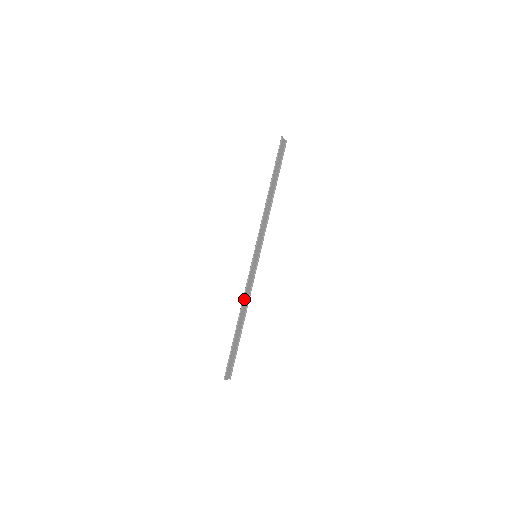
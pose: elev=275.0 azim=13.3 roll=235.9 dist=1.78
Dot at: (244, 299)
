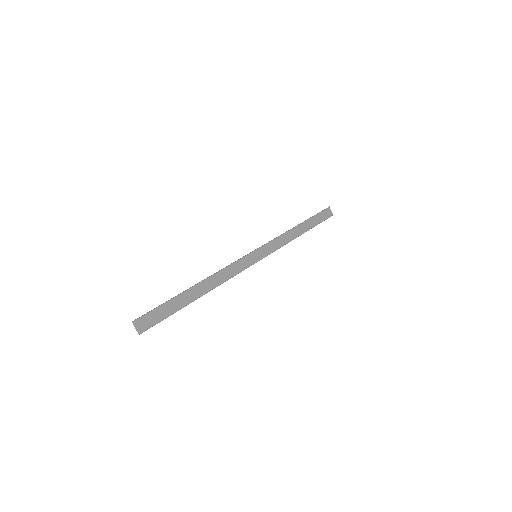
Dot at: (218, 275)
